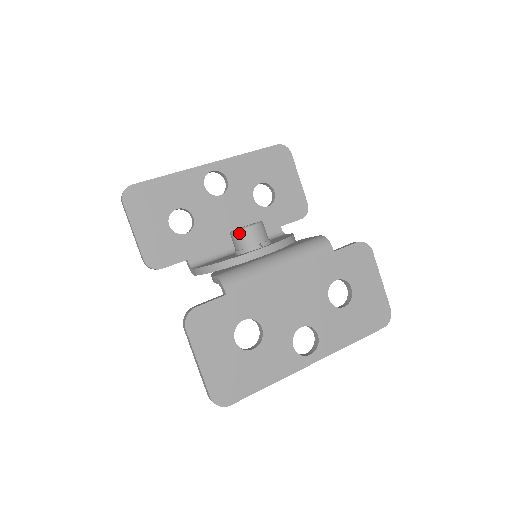
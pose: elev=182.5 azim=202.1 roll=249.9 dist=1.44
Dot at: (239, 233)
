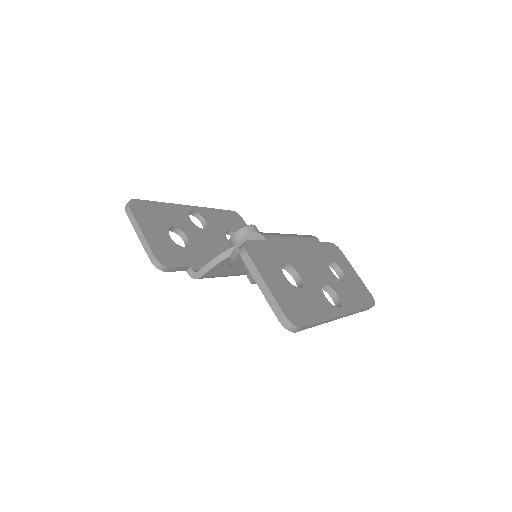
Dot at: (243, 229)
